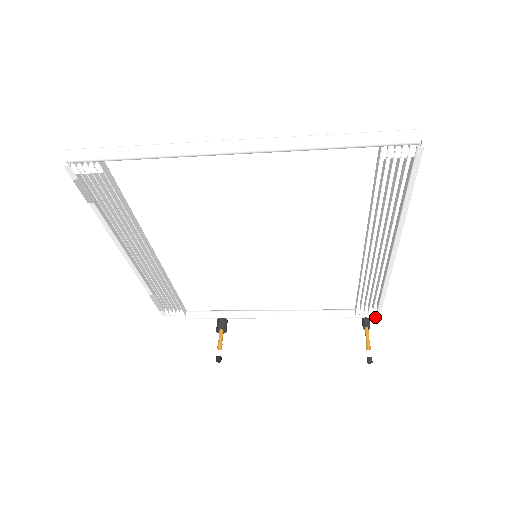
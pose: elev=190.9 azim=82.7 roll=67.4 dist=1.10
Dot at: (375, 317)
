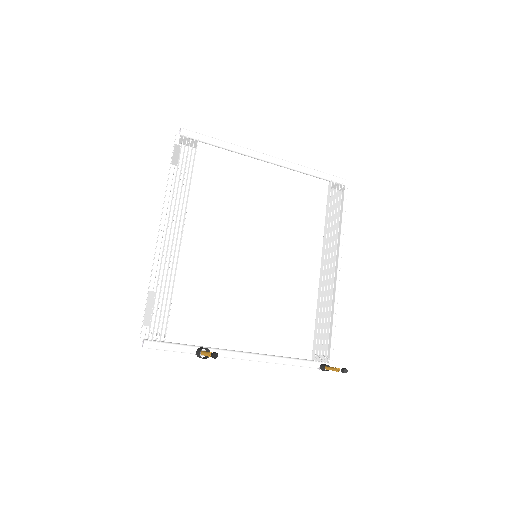
Dot at: occluded
